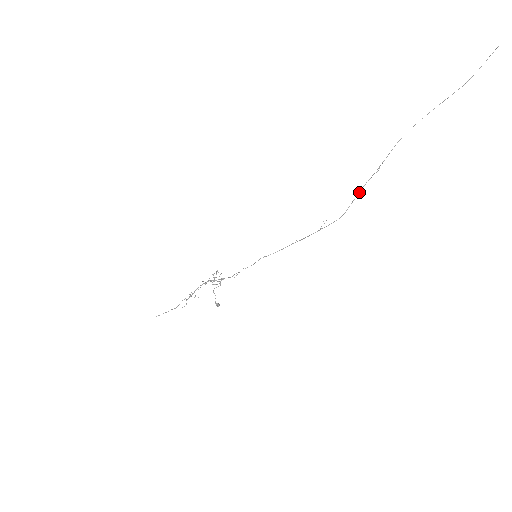
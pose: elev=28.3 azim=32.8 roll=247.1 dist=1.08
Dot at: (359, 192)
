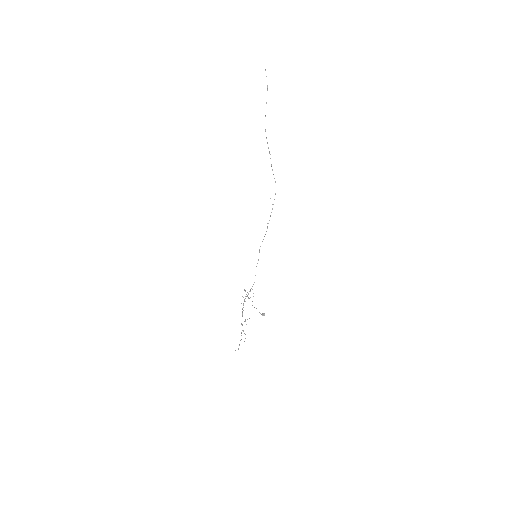
Dot at: (272, 170)
